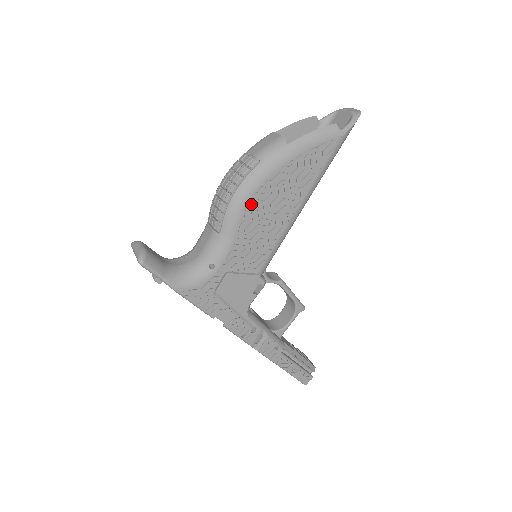
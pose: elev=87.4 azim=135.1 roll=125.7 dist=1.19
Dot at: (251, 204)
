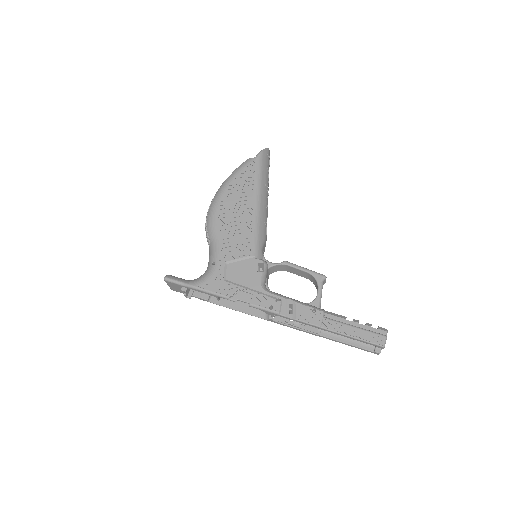
Dot at: (218, 216)
